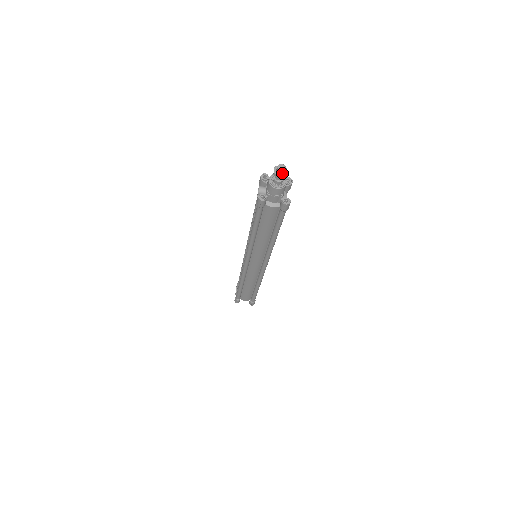
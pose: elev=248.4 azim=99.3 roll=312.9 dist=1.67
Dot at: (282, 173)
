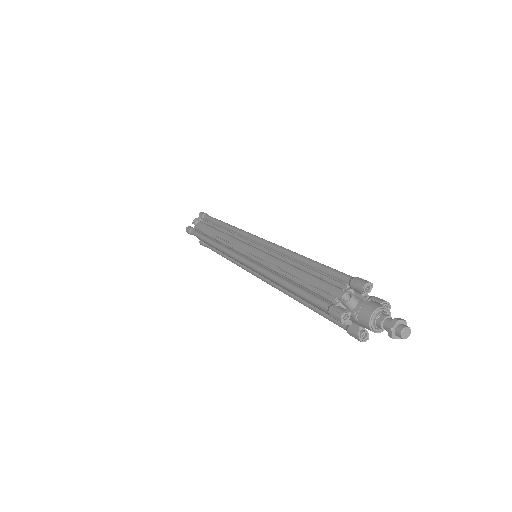
Dot at: (399, 336)
